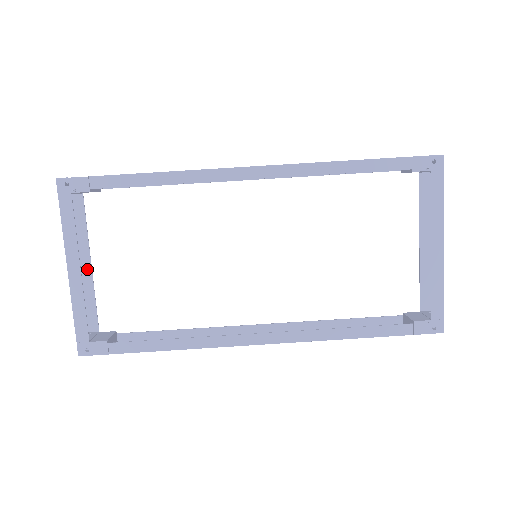
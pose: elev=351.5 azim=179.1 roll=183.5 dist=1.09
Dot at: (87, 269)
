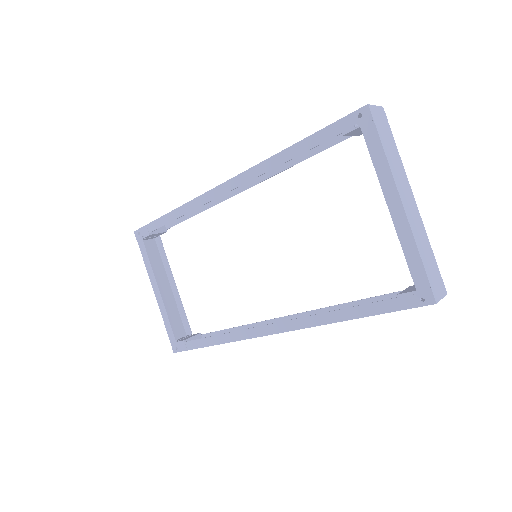
Dot at: (175, 289)
